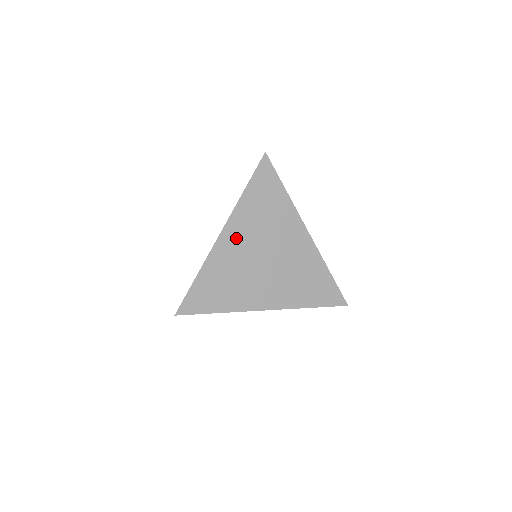
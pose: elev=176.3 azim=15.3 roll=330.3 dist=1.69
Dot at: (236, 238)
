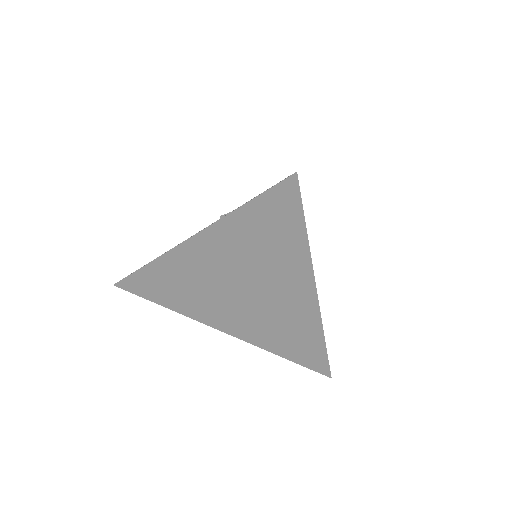
Dot at: (207, 254)
